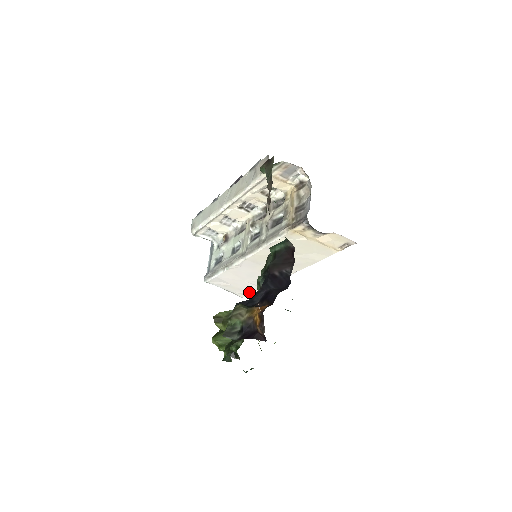
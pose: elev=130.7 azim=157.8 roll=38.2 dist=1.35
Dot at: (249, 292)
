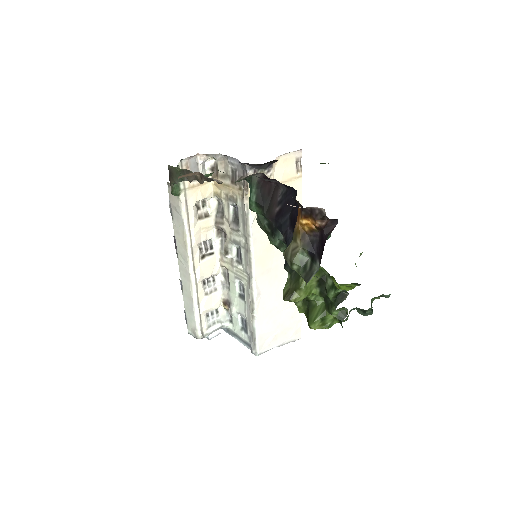
Dot at: (298, 322)
